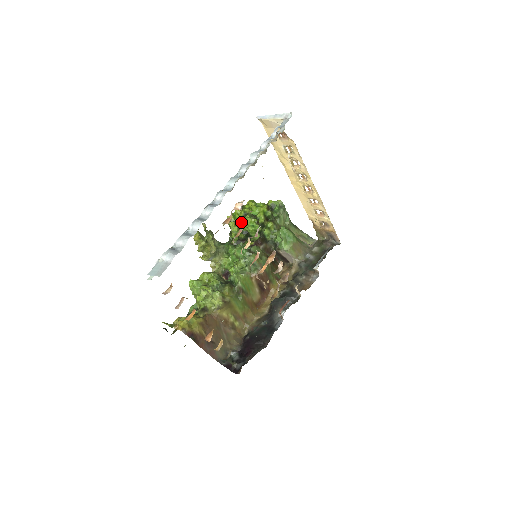
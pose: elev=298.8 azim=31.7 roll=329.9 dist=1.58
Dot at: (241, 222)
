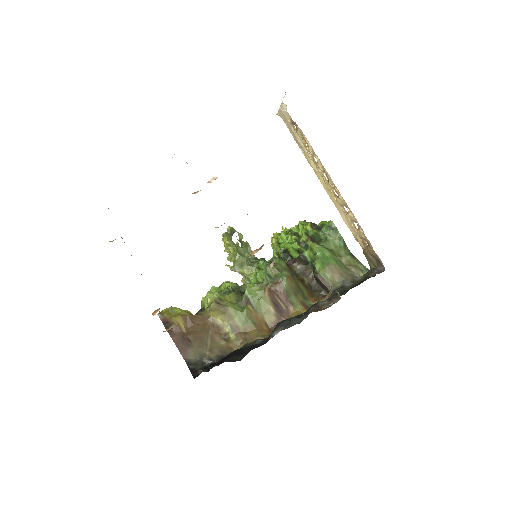
Dot at: (283, 239)
